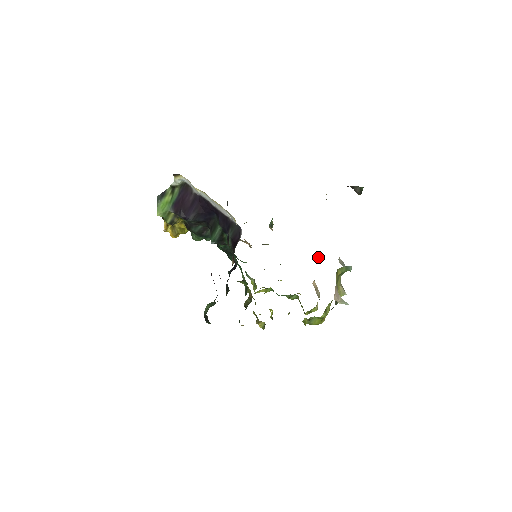
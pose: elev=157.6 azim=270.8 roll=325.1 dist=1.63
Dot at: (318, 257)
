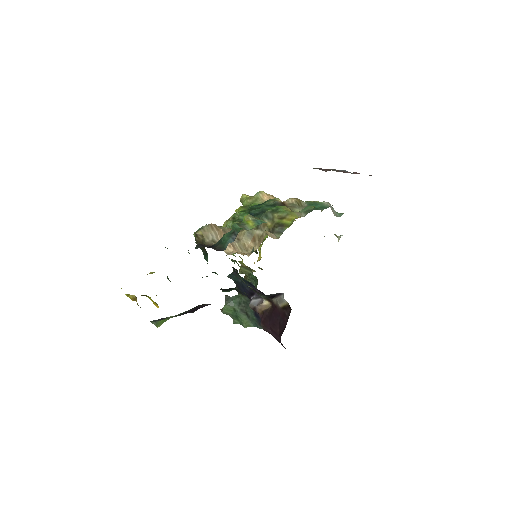
Dot at: (297, 203)
